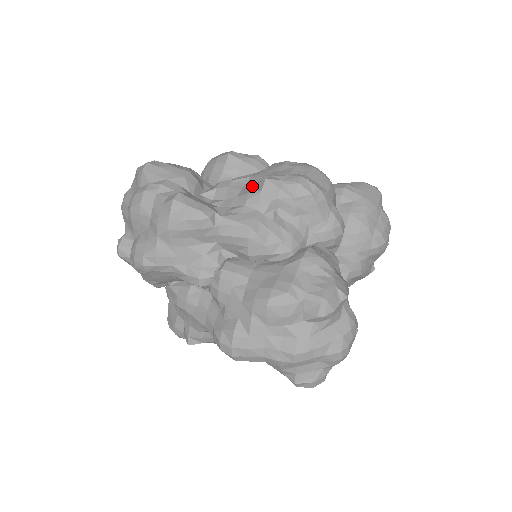
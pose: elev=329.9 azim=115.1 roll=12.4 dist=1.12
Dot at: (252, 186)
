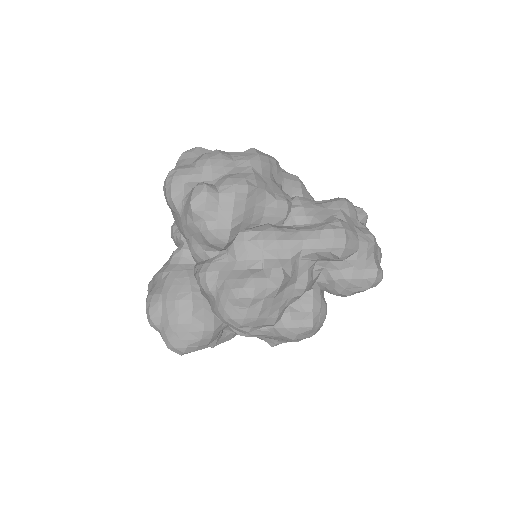
Dot at: occluded
